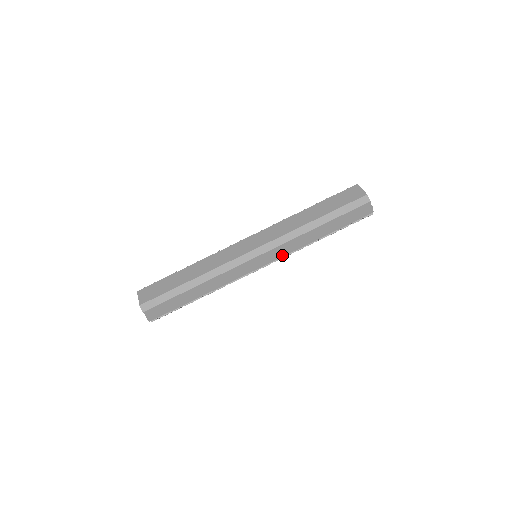
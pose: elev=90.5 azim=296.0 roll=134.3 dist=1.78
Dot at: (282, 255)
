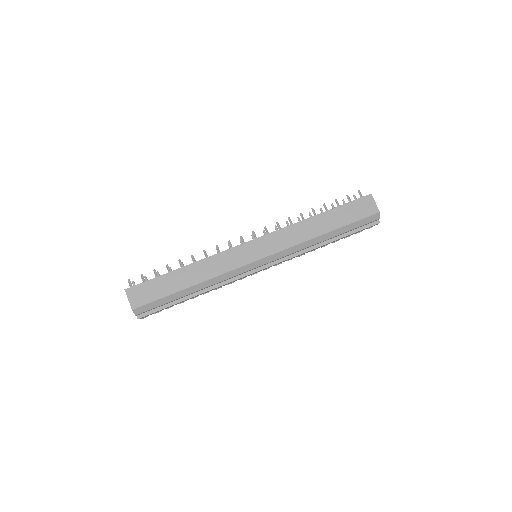
Dot at: (284, 261)
